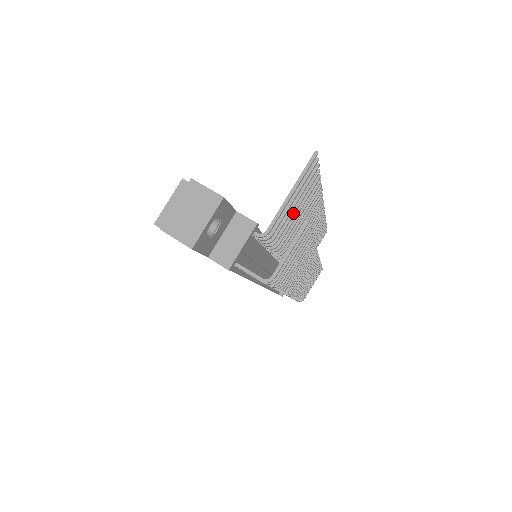
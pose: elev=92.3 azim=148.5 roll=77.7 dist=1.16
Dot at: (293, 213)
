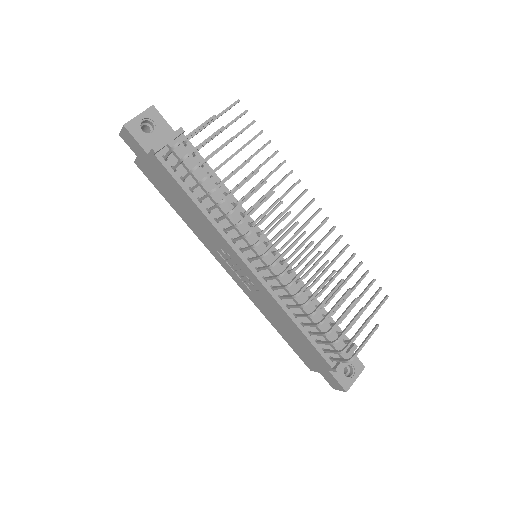
Dot at: occluded
